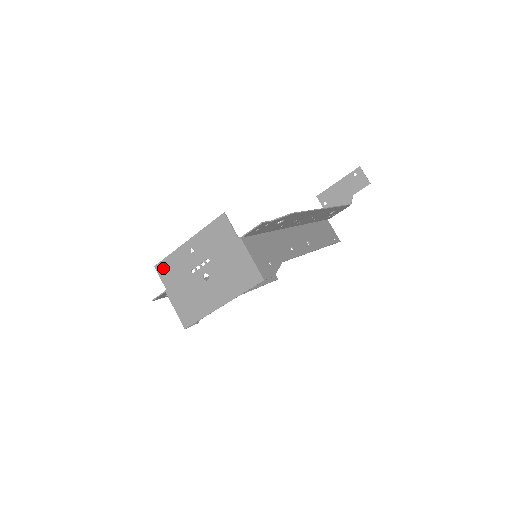
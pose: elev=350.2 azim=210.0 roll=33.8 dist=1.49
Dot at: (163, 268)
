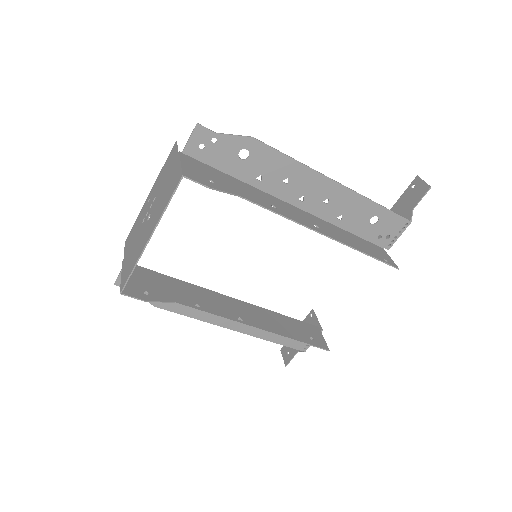
Dot at: (129, 238)
